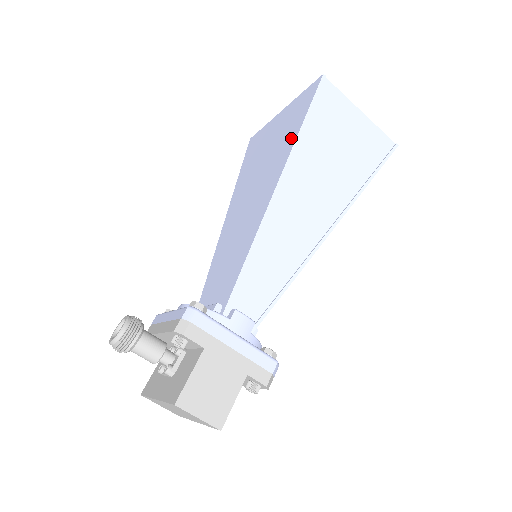
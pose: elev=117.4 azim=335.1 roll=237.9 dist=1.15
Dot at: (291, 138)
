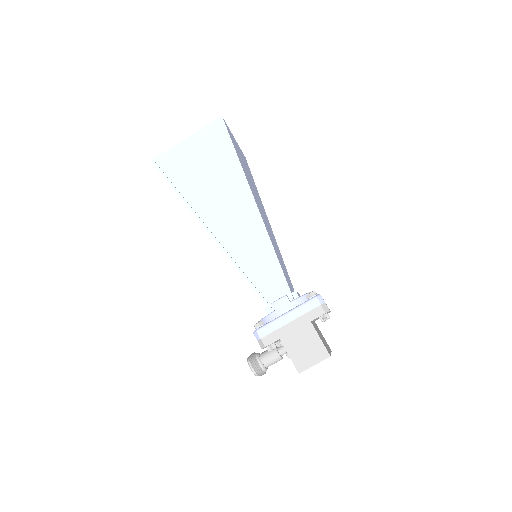
Dot at: occluded
